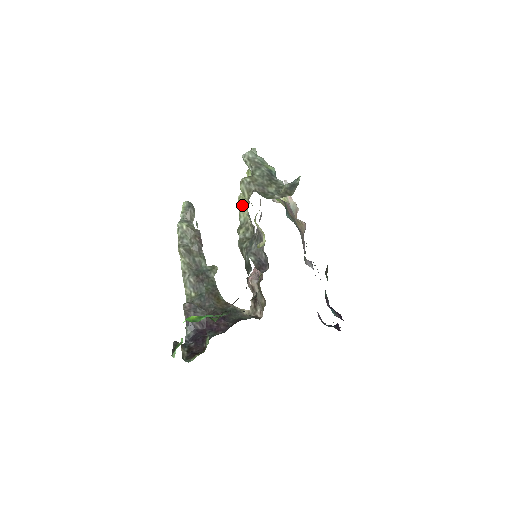
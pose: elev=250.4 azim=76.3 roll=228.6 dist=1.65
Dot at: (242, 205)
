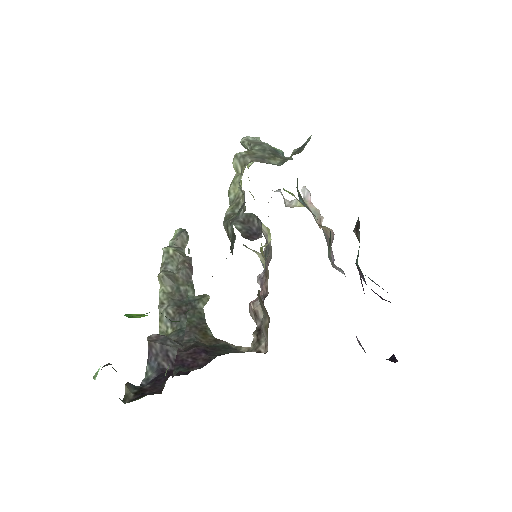
Dot at: (233, 180)
